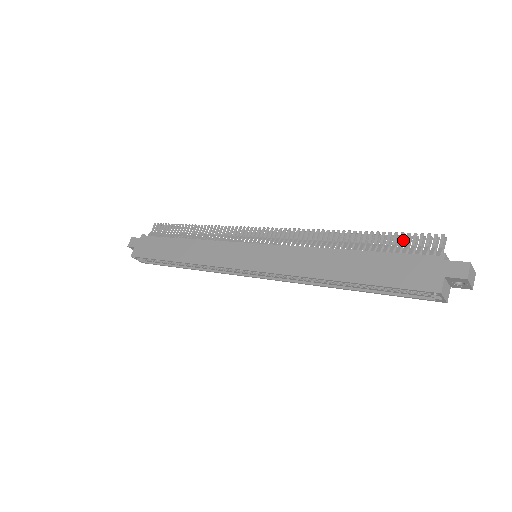
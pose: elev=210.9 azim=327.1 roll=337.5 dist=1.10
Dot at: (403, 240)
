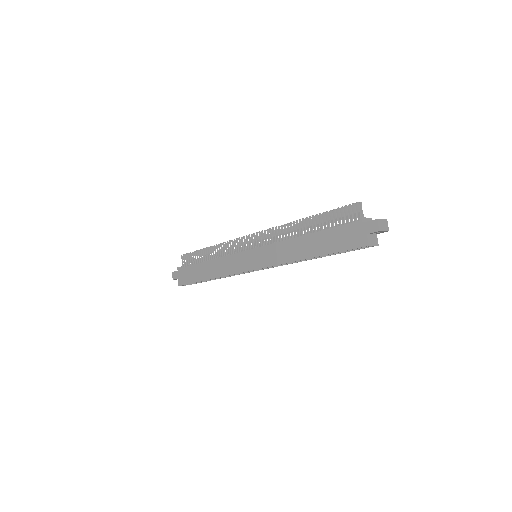
Dot at: (337, 213)
